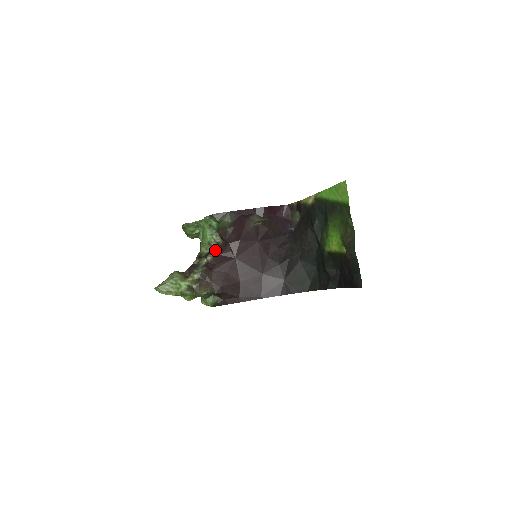
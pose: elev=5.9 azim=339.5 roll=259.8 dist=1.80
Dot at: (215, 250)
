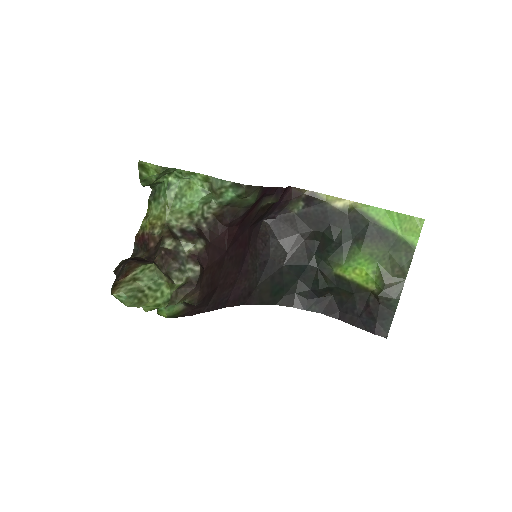
Dot at: (200, 230)
